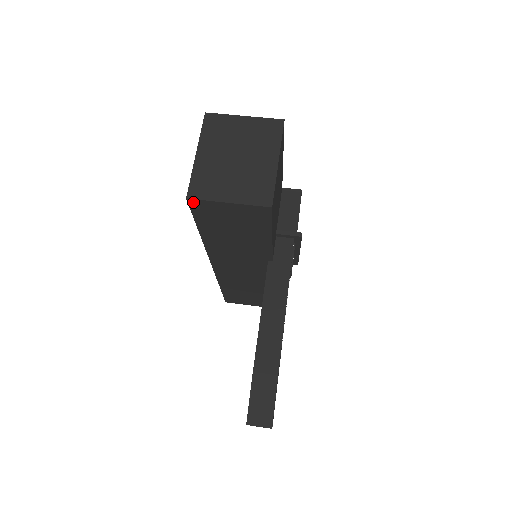
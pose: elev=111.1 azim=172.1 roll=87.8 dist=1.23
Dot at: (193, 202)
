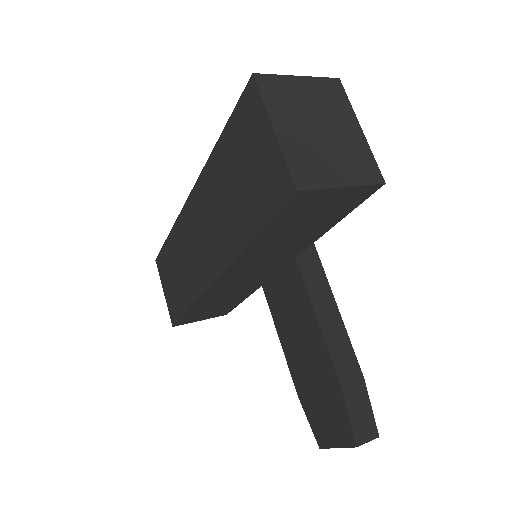
Dot at: (299, 195)
